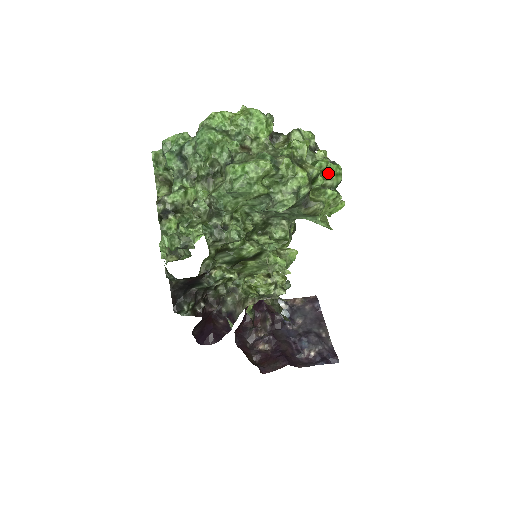
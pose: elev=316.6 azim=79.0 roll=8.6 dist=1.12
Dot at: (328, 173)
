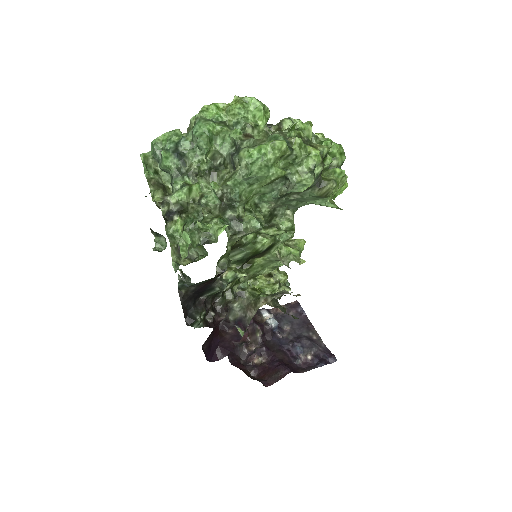
Dot at: (333, 153)
